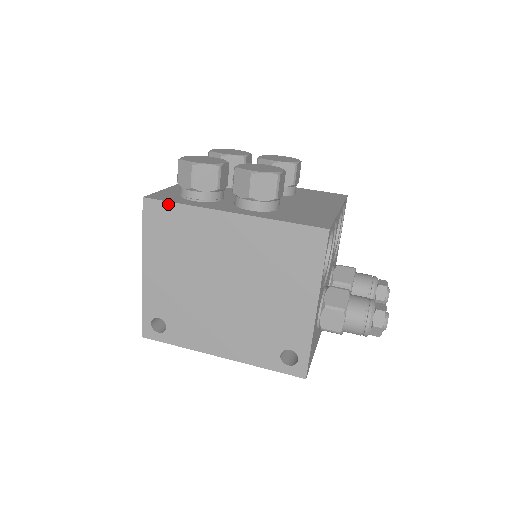
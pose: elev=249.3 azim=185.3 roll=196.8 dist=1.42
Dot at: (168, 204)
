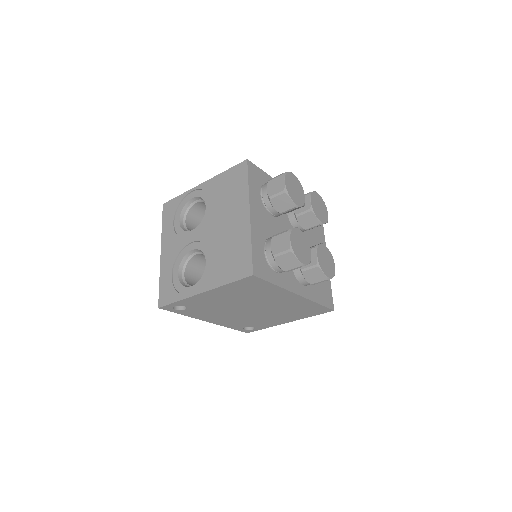
Dot at: (266, 282)
